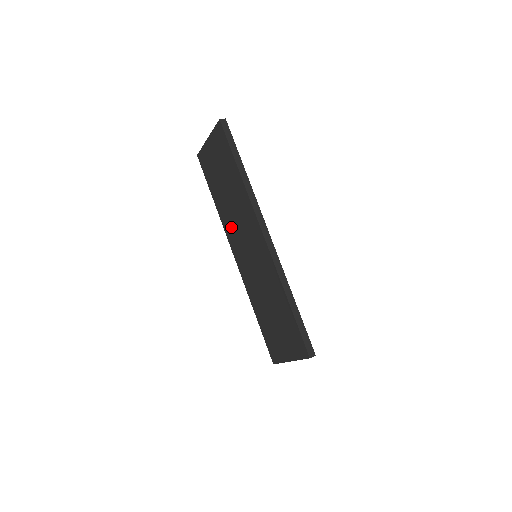
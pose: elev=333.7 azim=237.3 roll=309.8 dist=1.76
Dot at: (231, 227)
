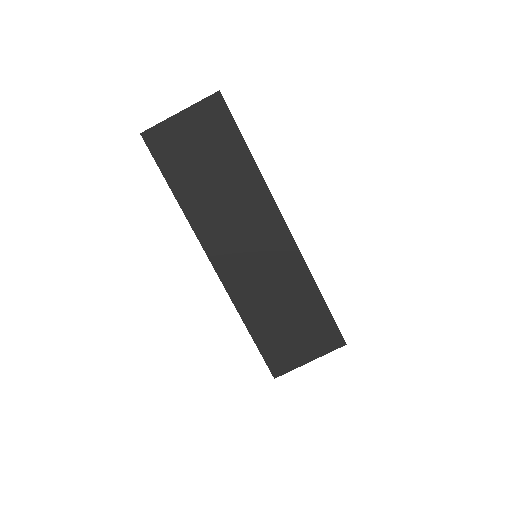
Dot at: (214, 226)
